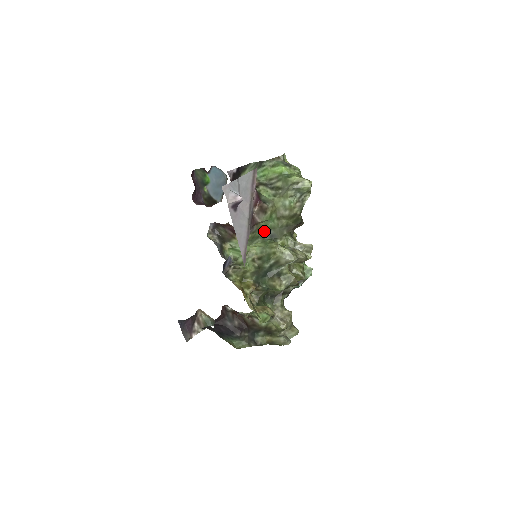
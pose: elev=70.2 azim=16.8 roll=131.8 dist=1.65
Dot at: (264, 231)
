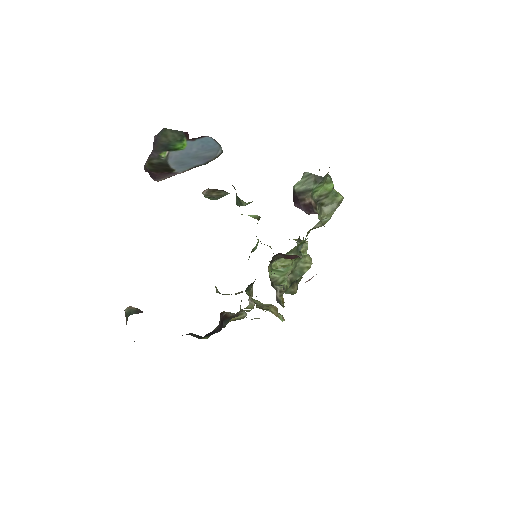
Dot at: (299, 246)
